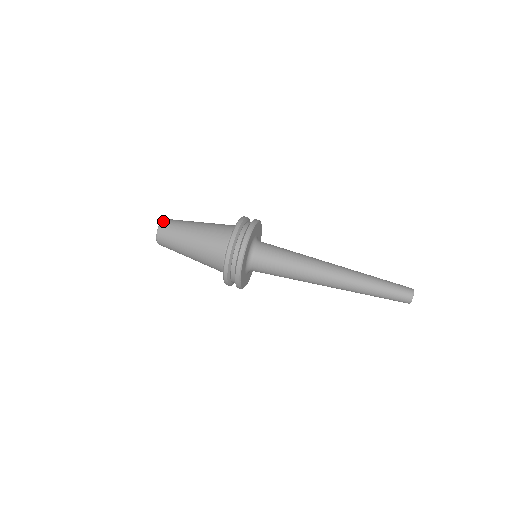
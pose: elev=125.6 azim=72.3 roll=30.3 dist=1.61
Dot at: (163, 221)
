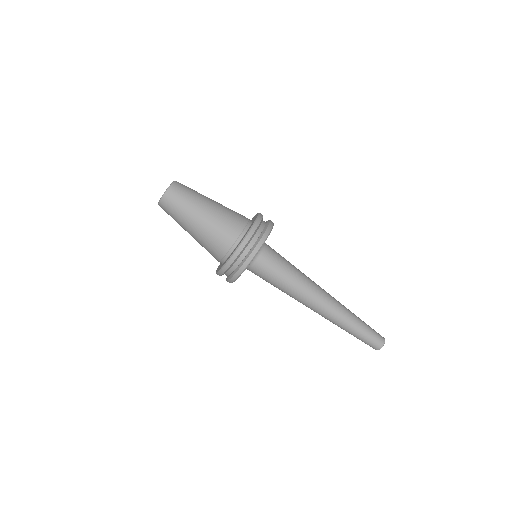
Dot at: (174, 184)
